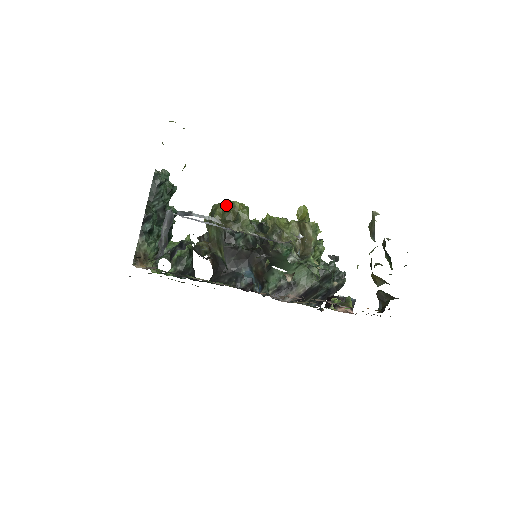
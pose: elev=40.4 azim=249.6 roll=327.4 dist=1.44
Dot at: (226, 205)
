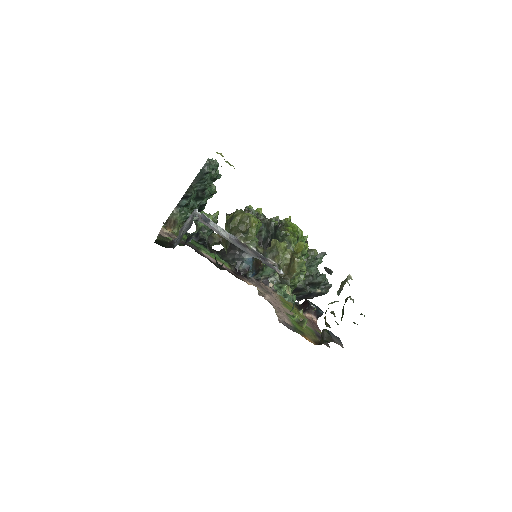
Dot at: (244, 217)
